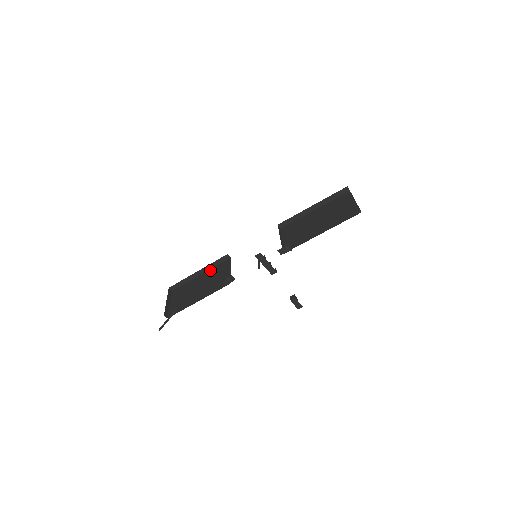
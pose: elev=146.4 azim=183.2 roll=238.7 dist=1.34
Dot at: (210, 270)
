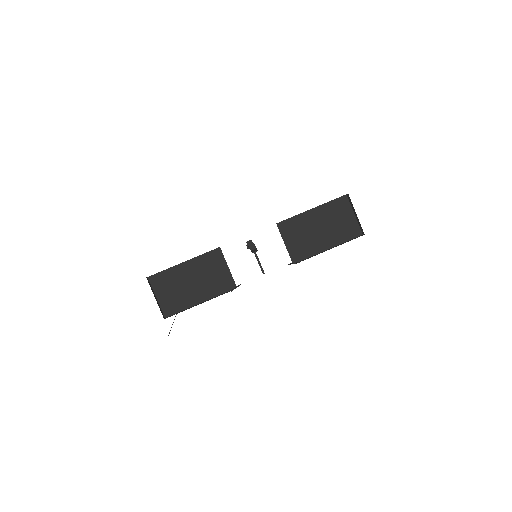
Dot at: (196, 259)
